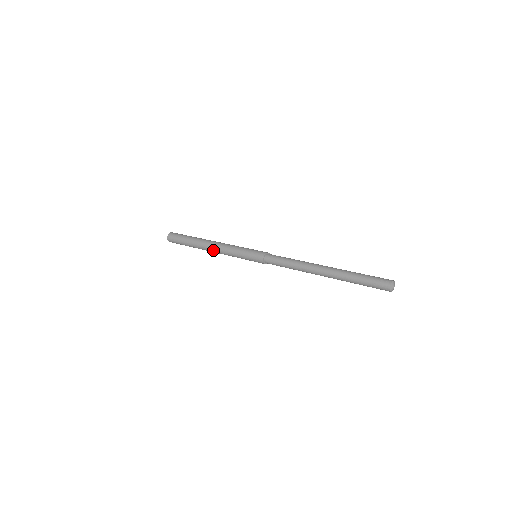
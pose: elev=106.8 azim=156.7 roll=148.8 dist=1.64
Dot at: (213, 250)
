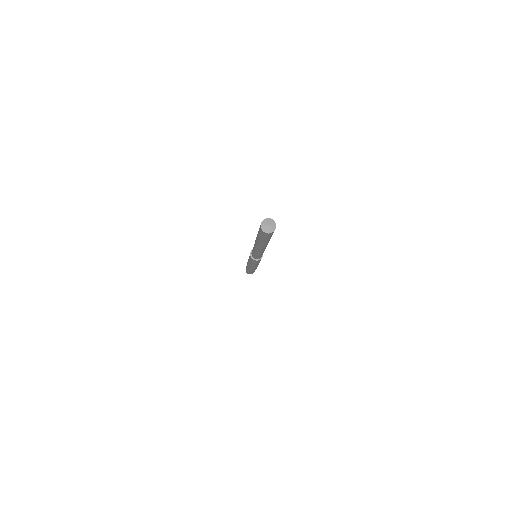
Dot at: occluded
